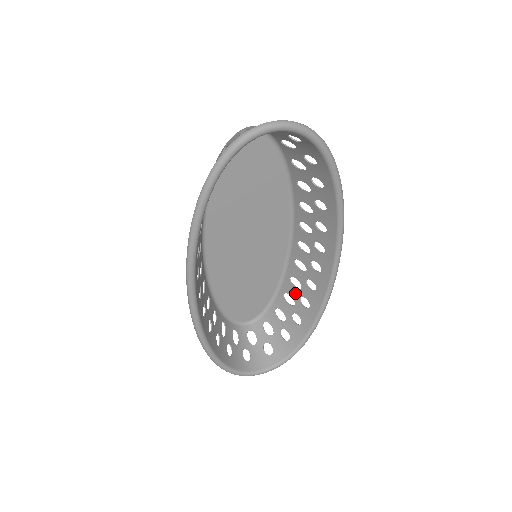
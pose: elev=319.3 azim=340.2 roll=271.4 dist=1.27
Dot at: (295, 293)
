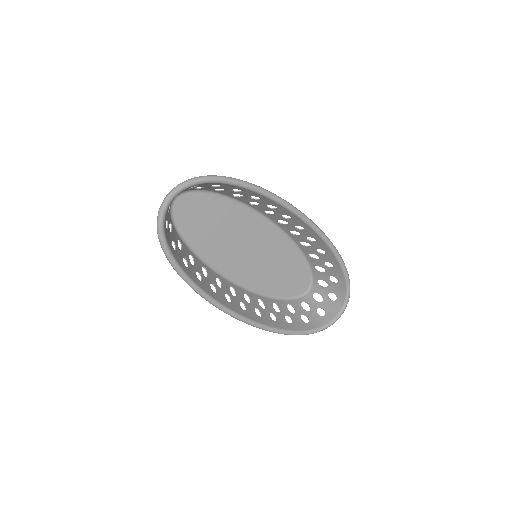
Dot at: (312, 250)
